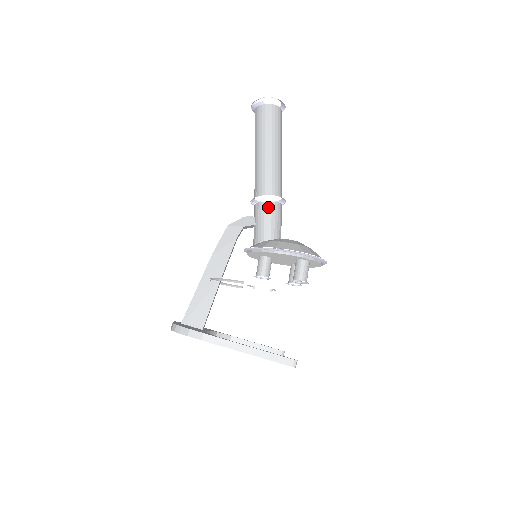
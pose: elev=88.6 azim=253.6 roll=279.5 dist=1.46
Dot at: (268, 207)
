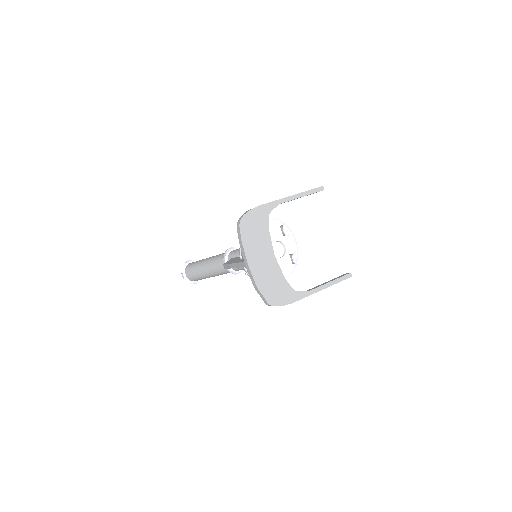
Dot at: occluded
